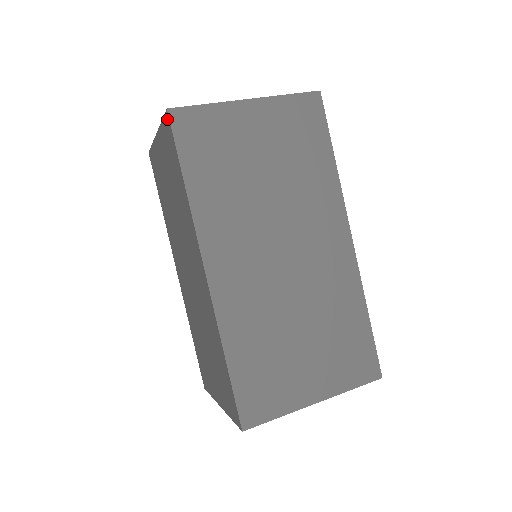
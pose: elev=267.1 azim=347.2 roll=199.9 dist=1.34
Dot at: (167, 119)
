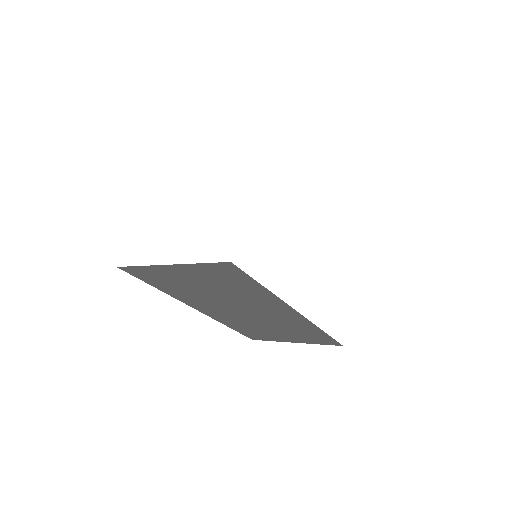
Dot at: occluded
